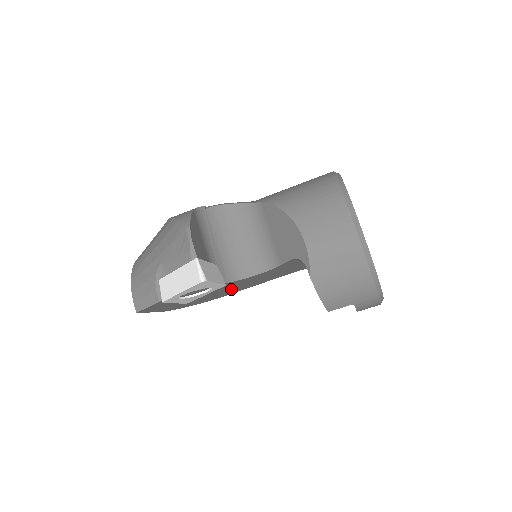
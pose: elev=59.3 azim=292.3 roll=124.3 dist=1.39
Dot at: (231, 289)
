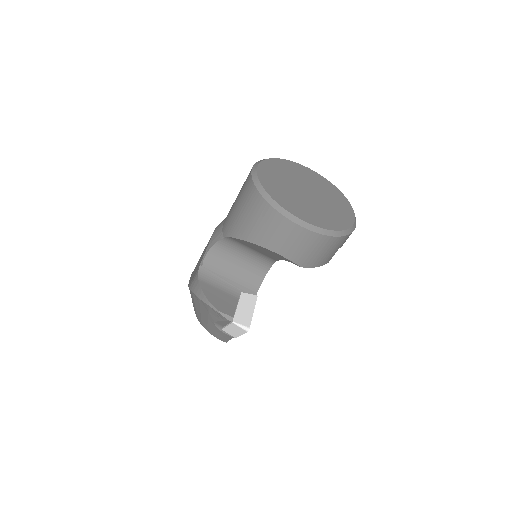
Dot at: occluded
